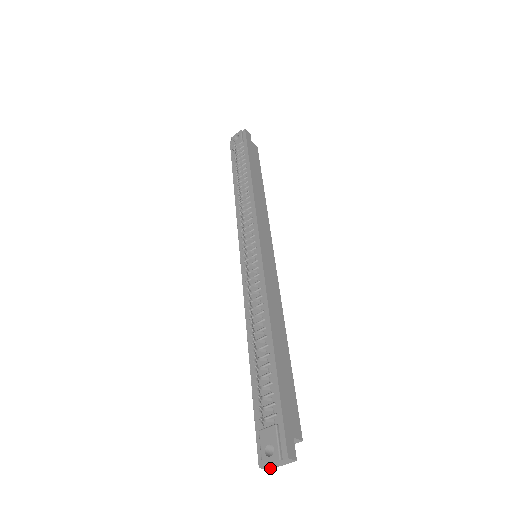
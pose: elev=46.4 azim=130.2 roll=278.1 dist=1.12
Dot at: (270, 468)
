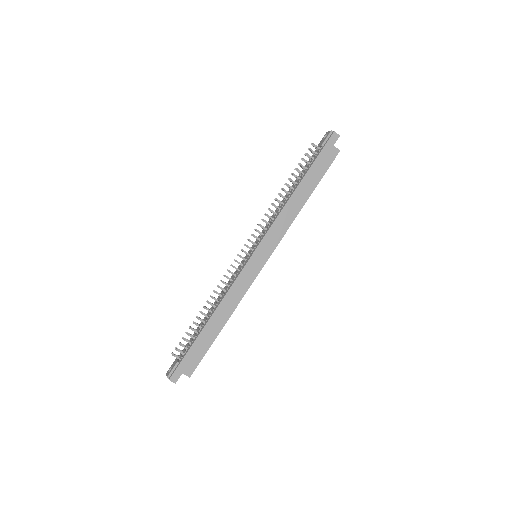
Dot at: occluded
